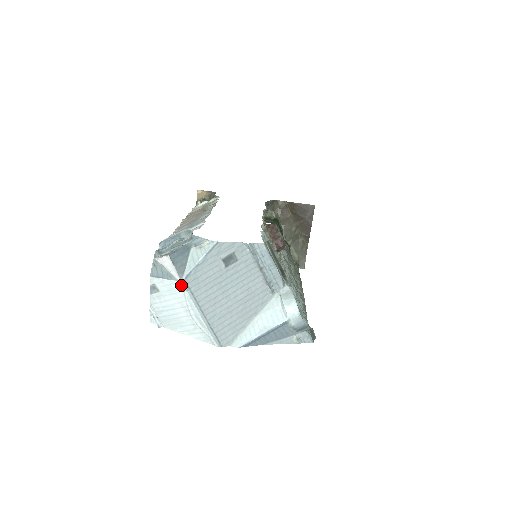
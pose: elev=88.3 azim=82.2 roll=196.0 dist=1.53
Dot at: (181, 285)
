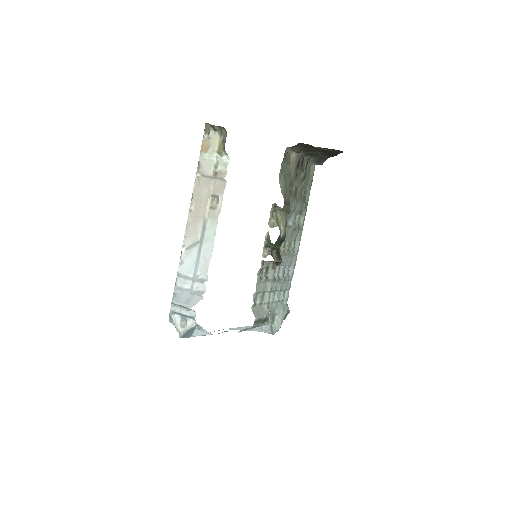
Dot at: occluded
